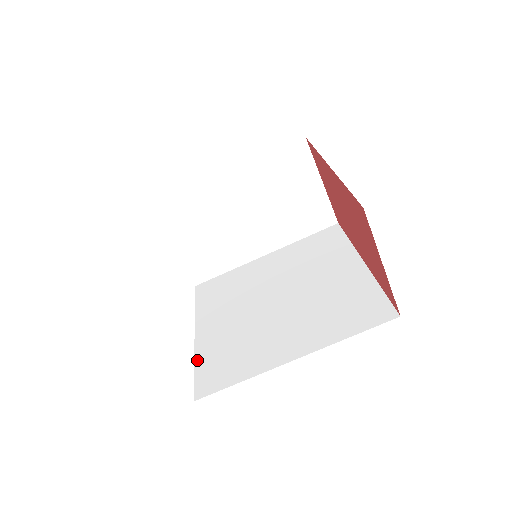
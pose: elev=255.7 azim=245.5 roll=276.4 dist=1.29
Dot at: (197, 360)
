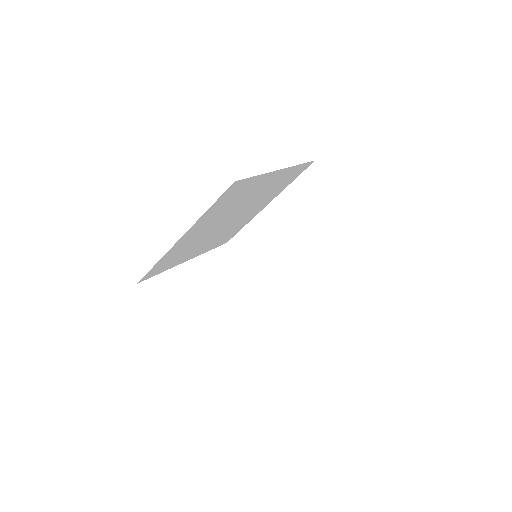
Dot at: occluded
